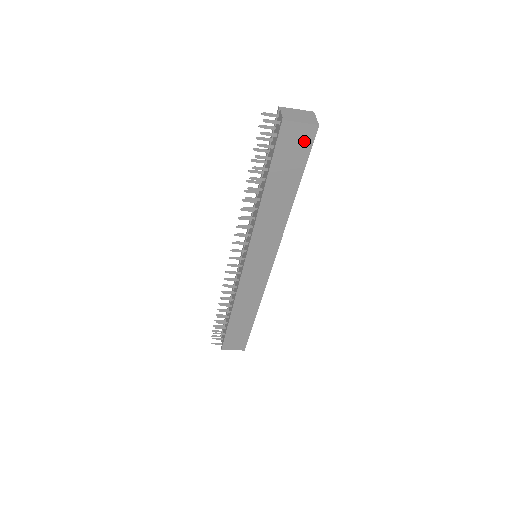
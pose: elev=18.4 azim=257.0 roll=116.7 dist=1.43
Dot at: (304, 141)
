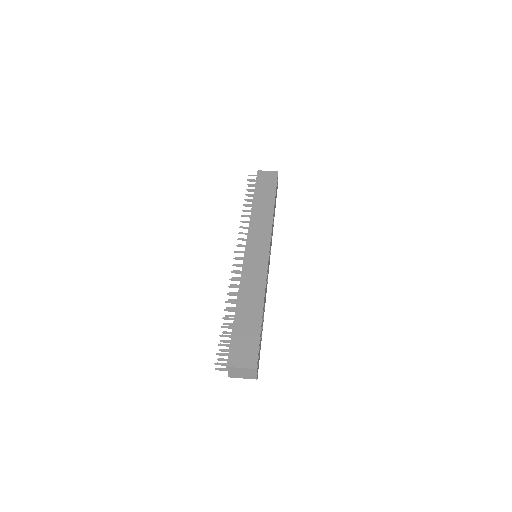
Dot at: occluded
